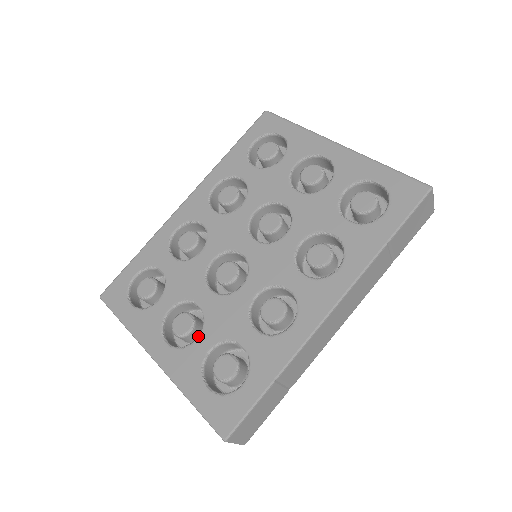
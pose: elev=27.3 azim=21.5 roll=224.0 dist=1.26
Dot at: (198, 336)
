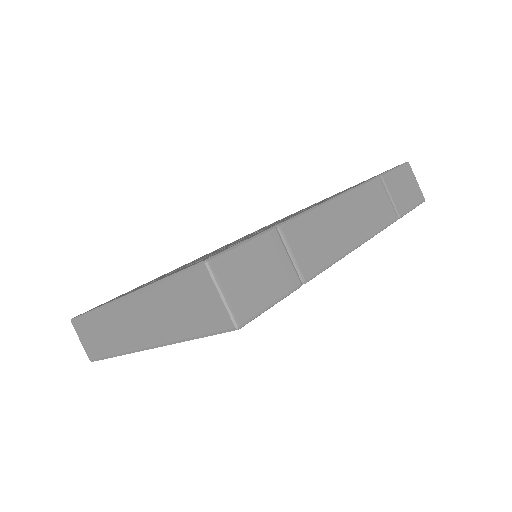
Dot at: occluded
